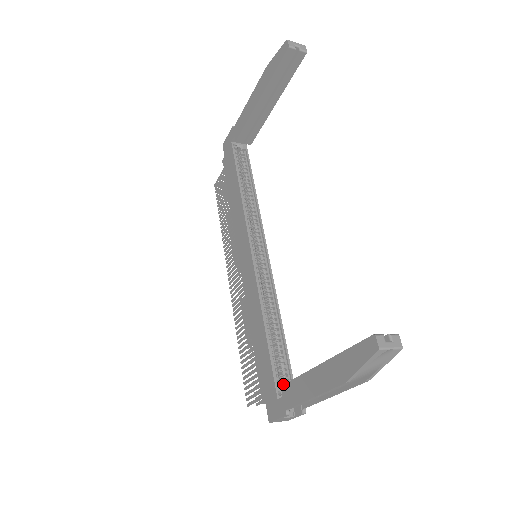
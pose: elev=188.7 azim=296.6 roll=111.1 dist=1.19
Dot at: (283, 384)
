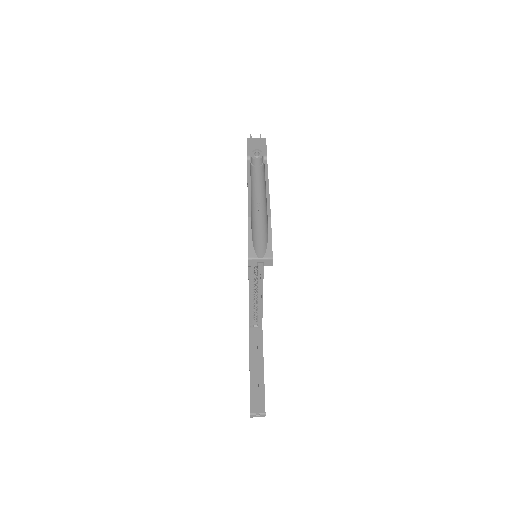
Dot at: (249, 333)
